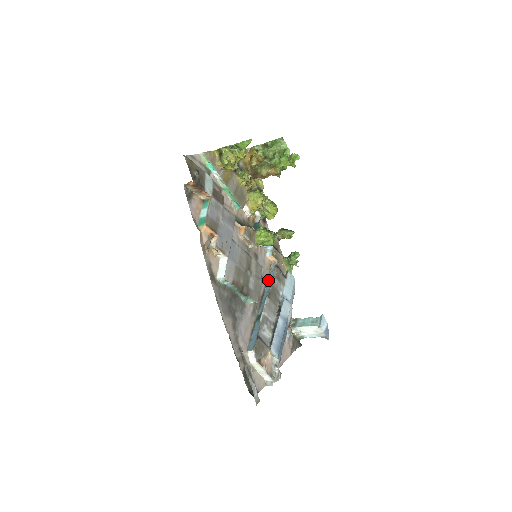
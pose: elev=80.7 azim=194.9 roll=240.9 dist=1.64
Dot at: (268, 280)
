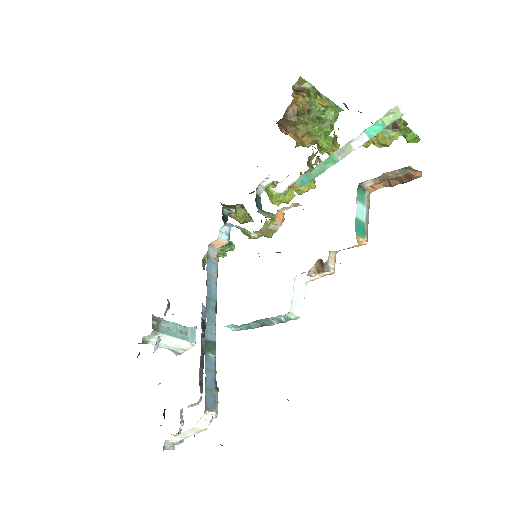
Dot at: (207, 276)
